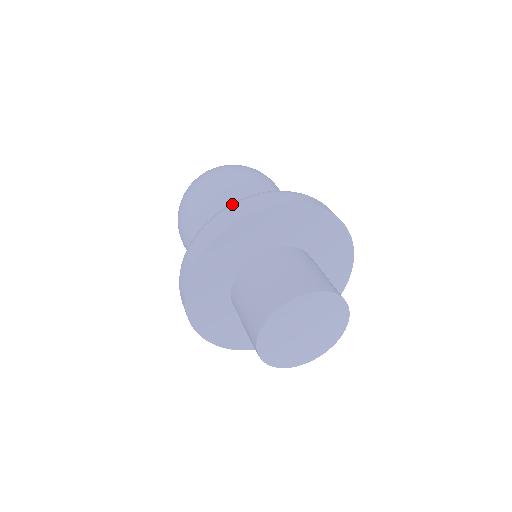
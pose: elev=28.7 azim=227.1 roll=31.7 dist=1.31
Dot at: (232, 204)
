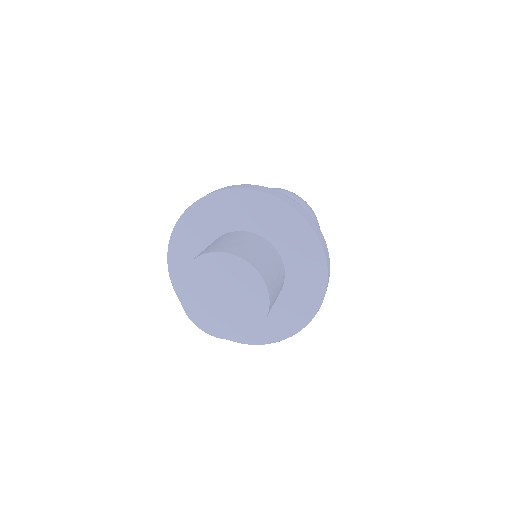
Dot at: occluded
